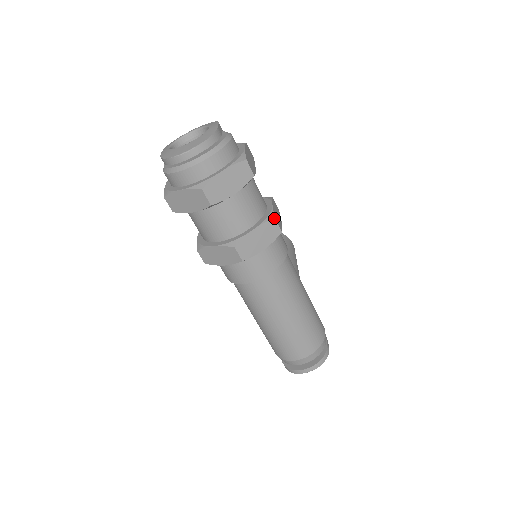
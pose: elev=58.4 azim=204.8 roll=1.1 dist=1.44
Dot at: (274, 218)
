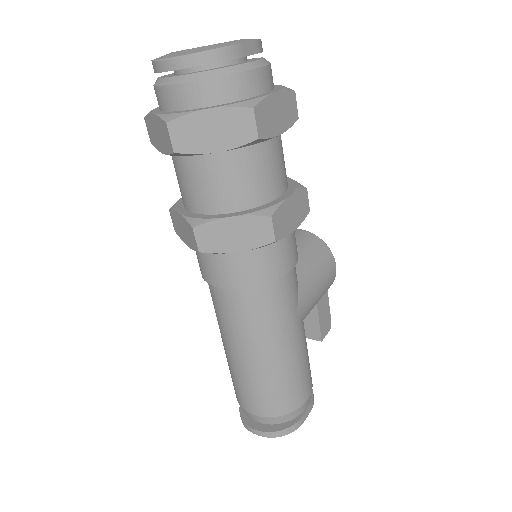
Dot at: (270, 216)
